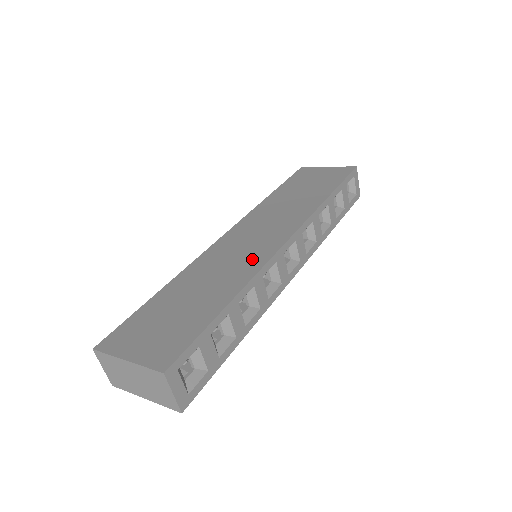
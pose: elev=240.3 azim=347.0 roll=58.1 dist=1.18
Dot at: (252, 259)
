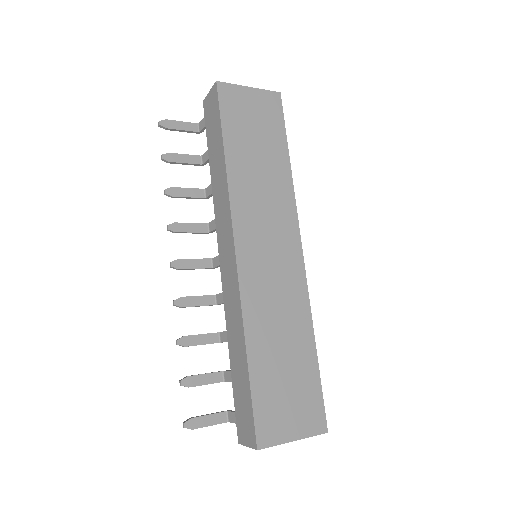
Dot at: (294, 288)
